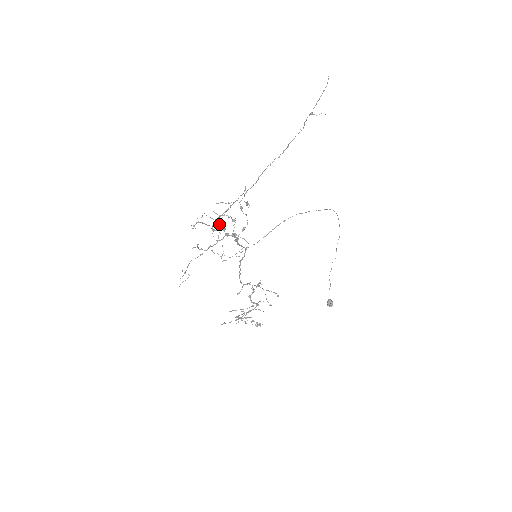
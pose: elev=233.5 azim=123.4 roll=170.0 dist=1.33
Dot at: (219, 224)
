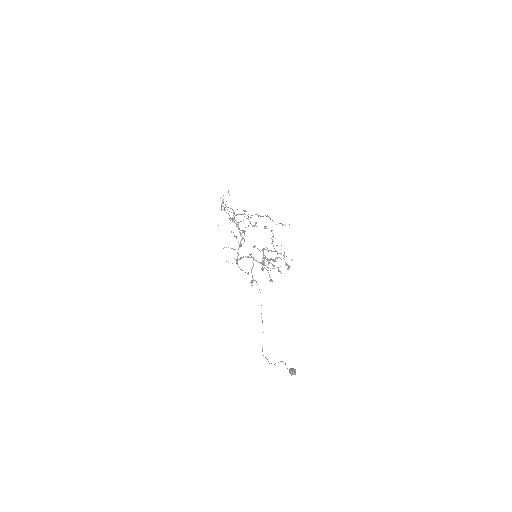
Dot at: occluded
